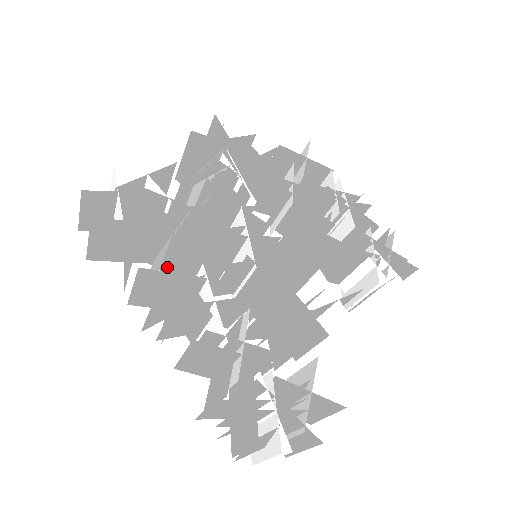
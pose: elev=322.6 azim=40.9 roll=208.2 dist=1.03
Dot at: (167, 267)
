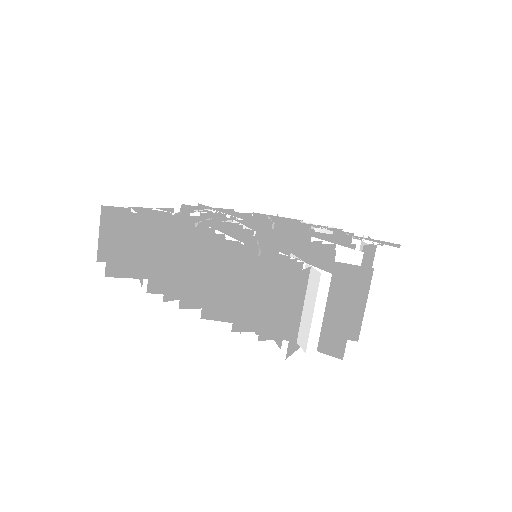
Dot at: occluded
